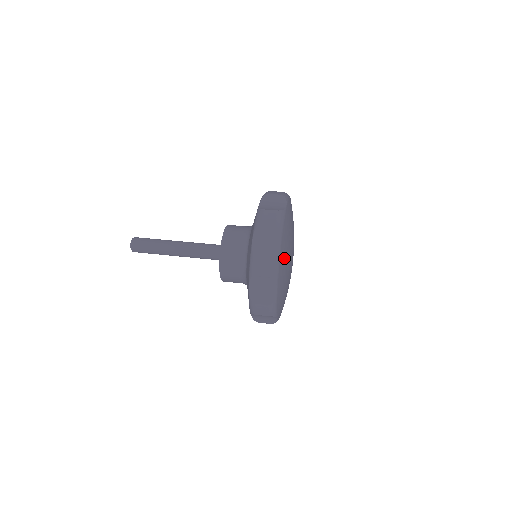
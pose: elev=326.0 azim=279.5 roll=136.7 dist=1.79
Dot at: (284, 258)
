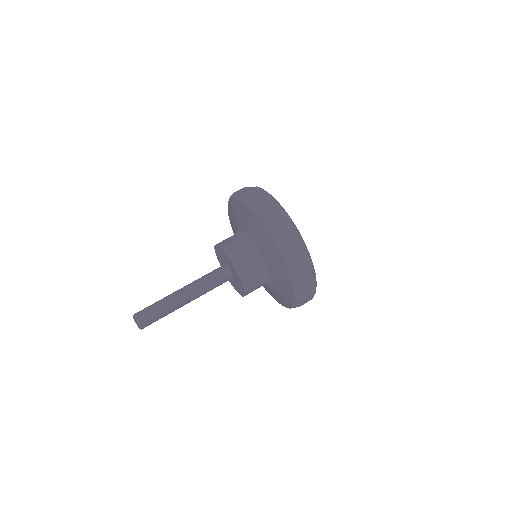
Dot at: occluded
